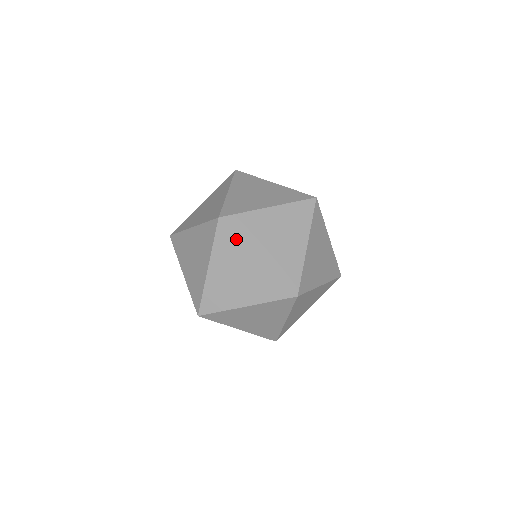
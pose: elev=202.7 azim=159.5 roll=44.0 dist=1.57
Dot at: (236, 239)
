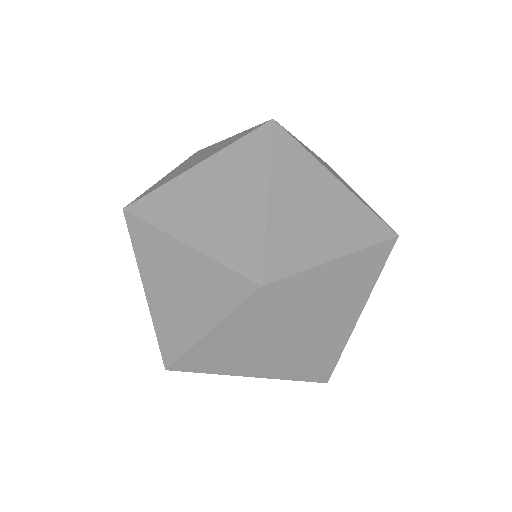
Dot at: (266, 155)
